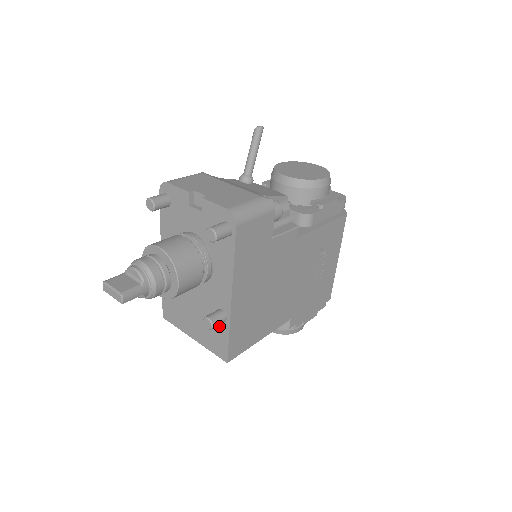
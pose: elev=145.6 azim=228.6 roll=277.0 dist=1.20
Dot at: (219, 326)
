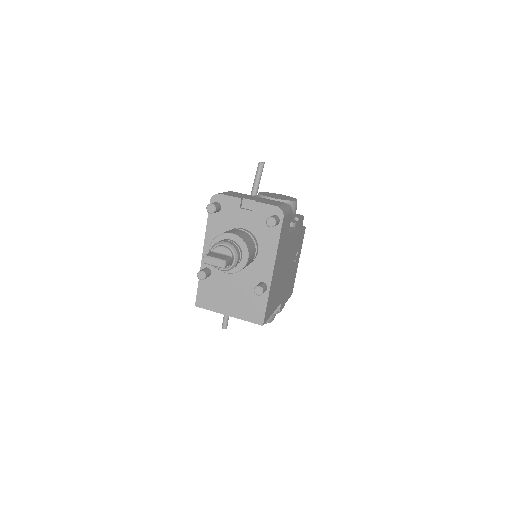
Dot at: (258, 297)
